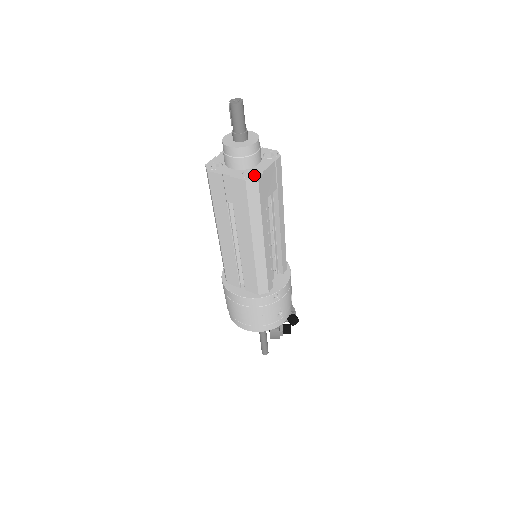
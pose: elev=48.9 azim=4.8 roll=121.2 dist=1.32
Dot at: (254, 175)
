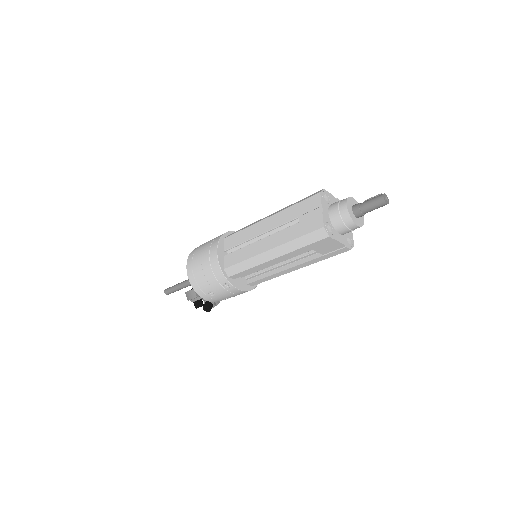
Dot at: (330, 233)
